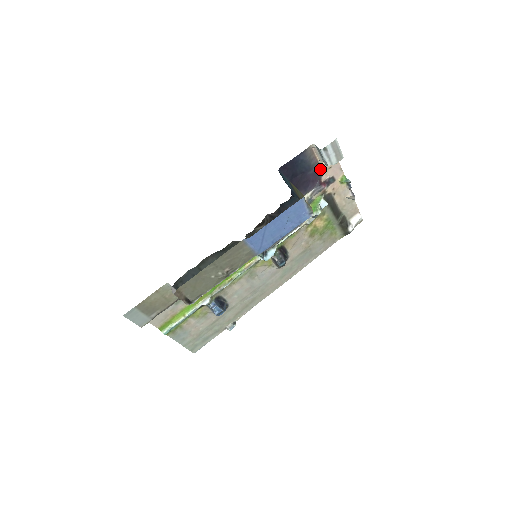
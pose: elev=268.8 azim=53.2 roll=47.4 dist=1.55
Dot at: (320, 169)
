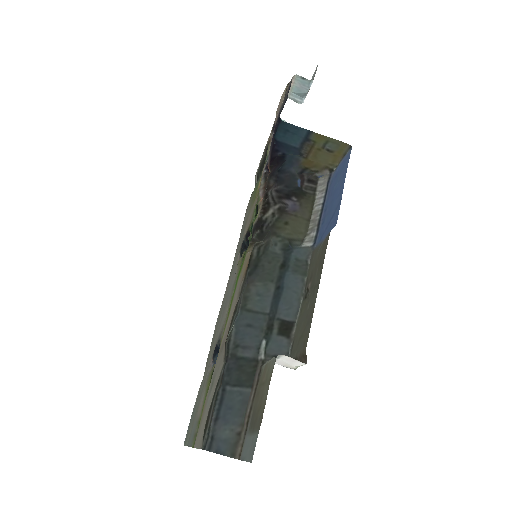
Dot at: (279, 111)
